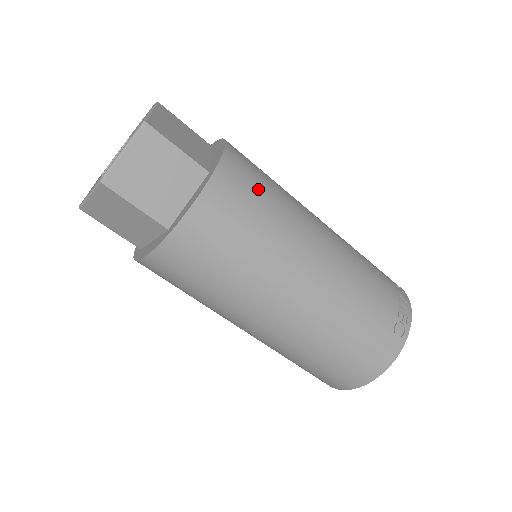
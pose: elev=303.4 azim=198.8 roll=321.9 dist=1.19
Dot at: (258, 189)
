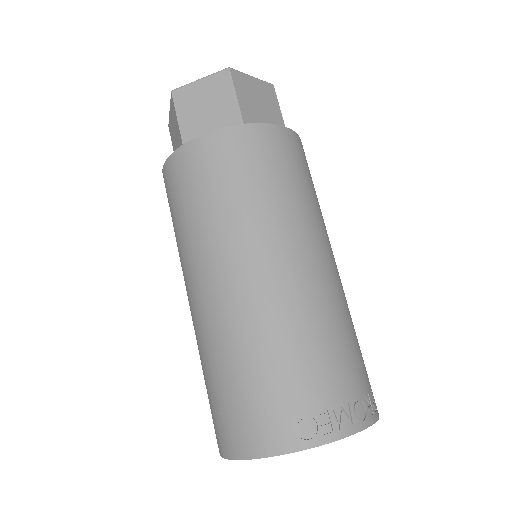
Dot at: (272, 167)
